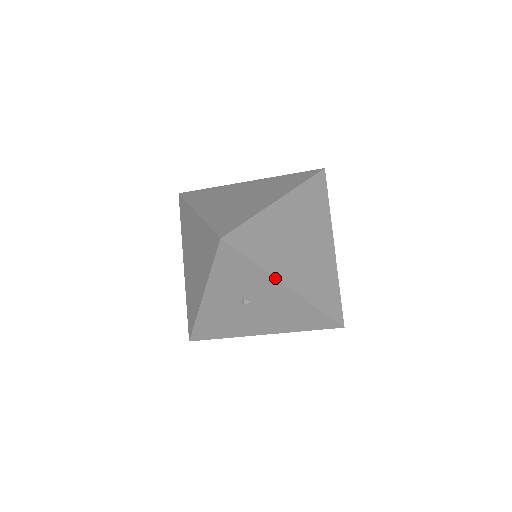
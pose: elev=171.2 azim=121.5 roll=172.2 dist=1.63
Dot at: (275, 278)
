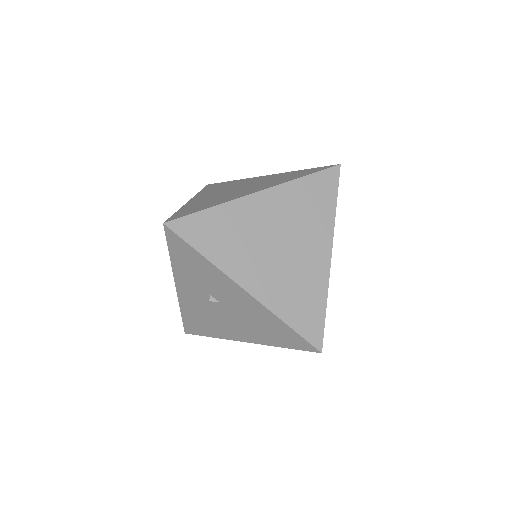
Dot at: (228, 277)
